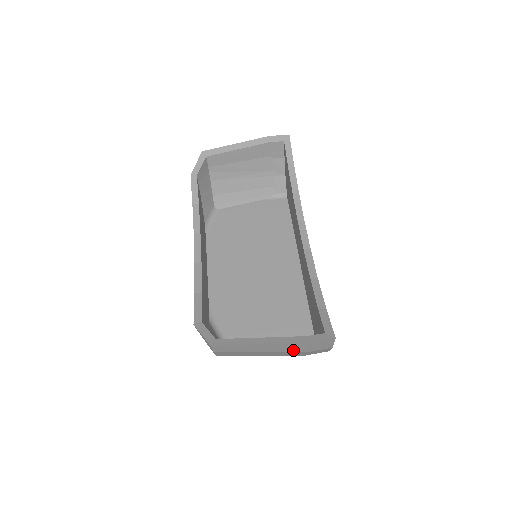
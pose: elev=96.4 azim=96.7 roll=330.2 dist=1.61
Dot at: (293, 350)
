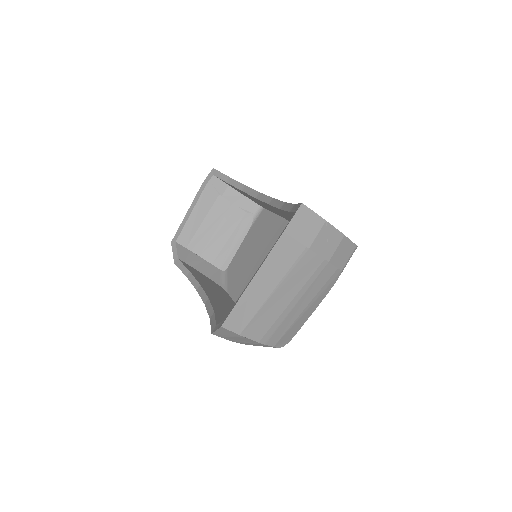
Dot at: (293, 258)
